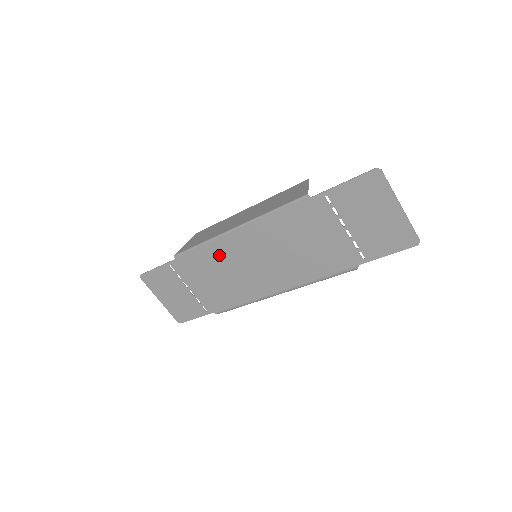
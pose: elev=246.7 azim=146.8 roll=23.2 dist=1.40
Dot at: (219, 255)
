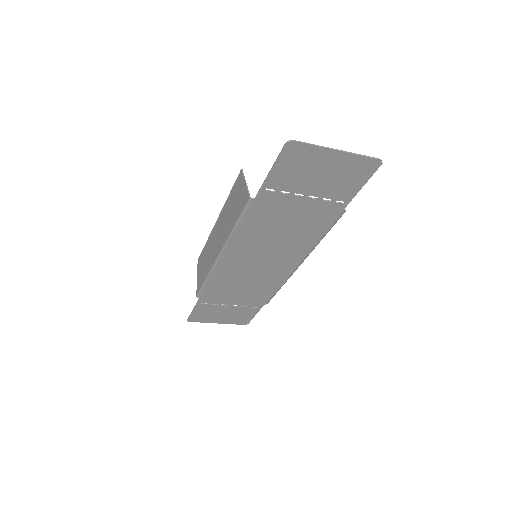
Dot at: (228, 276)
